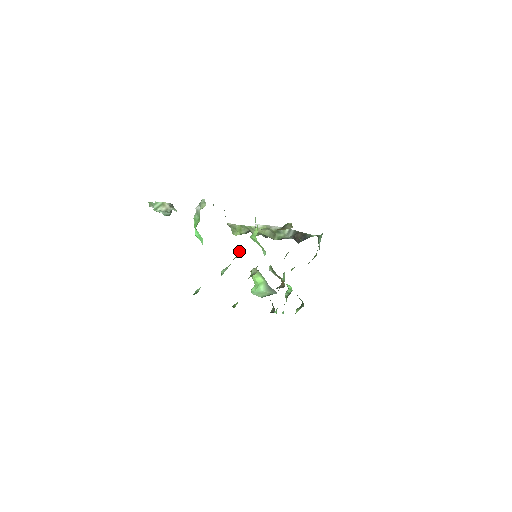
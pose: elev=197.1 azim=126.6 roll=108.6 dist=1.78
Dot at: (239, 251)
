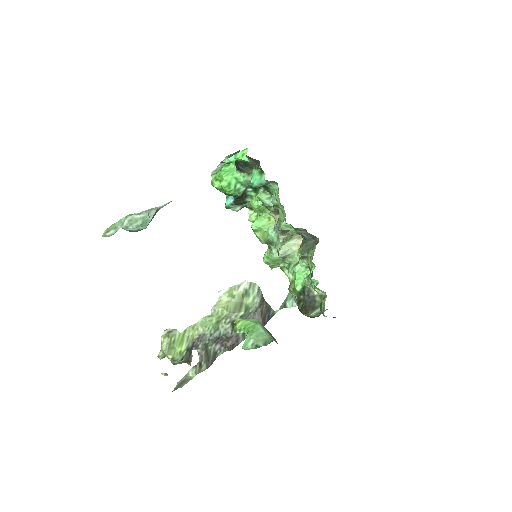
Dot at: occluded
